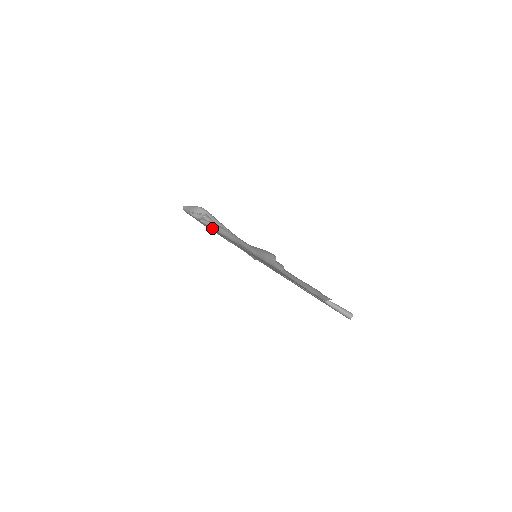
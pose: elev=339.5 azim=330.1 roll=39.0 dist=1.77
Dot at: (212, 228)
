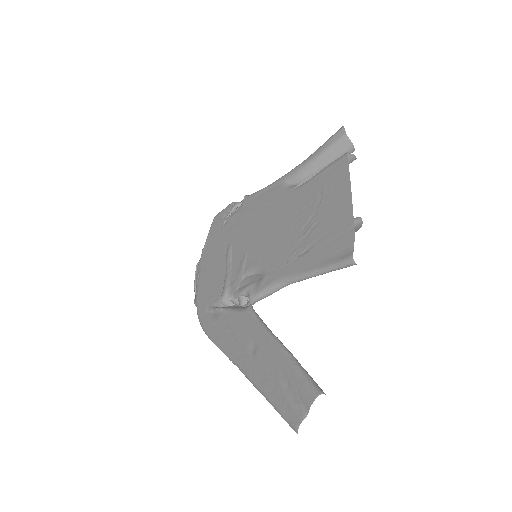
Dot at: (259, 190)
